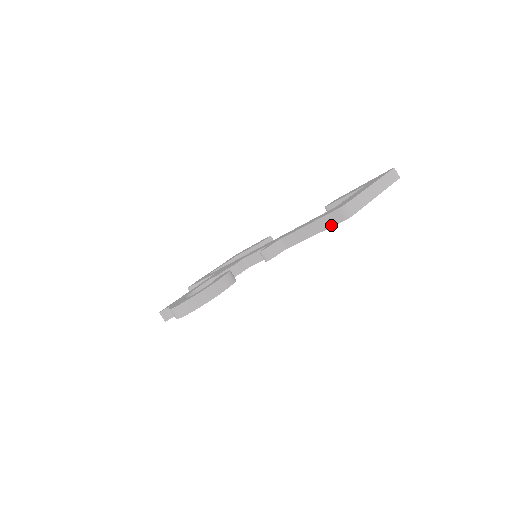
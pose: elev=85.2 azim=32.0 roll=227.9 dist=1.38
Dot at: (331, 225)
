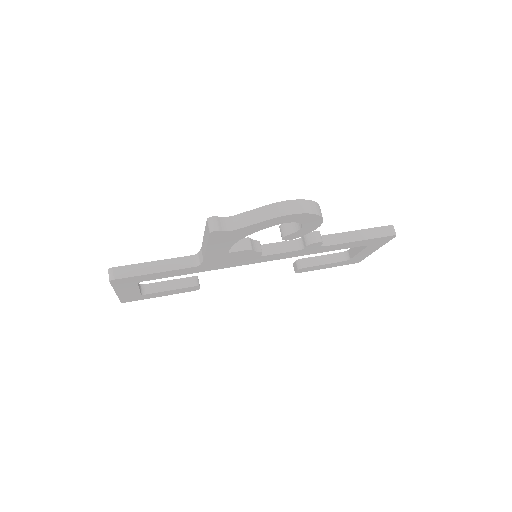
Dot at: (380, 236)
